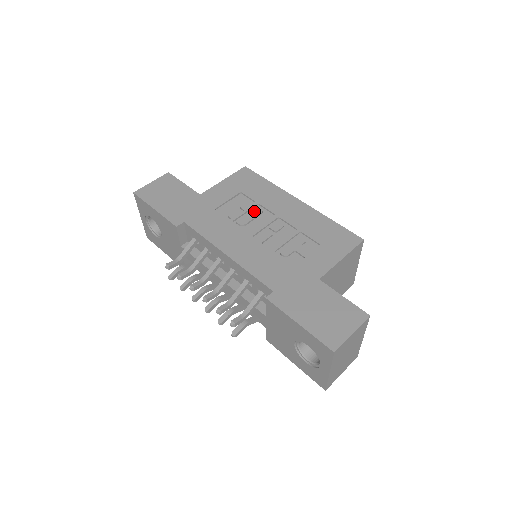
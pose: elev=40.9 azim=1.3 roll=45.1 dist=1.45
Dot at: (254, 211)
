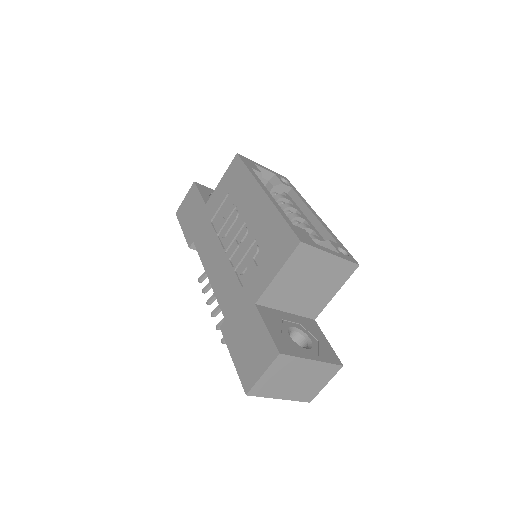
Dot at: (231, 217)
